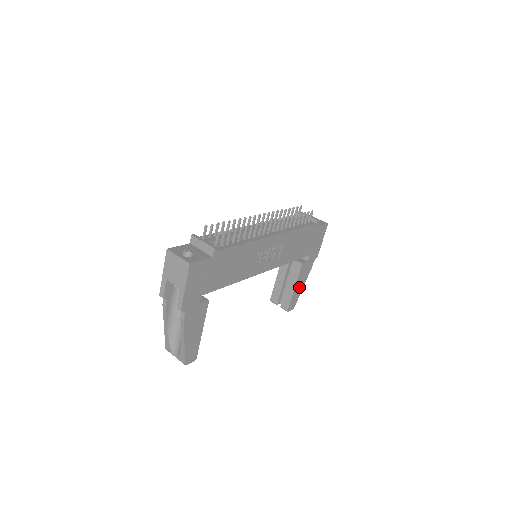
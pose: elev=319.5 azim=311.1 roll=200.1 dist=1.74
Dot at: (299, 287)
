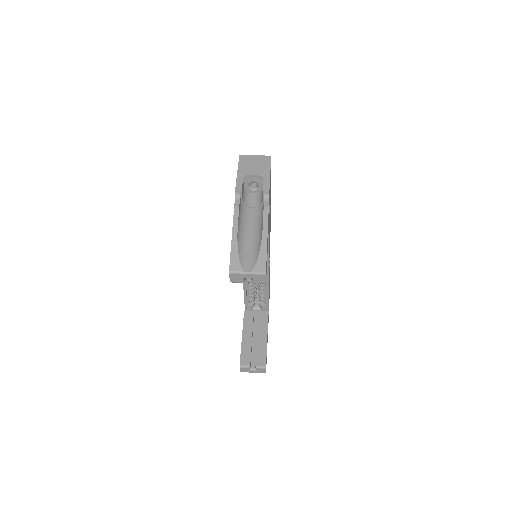
Dot at: occluded
